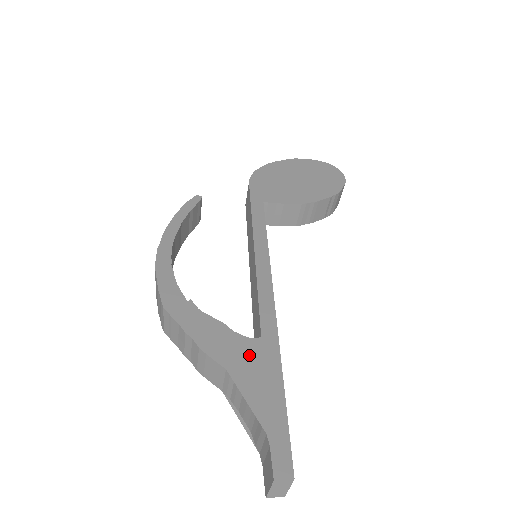
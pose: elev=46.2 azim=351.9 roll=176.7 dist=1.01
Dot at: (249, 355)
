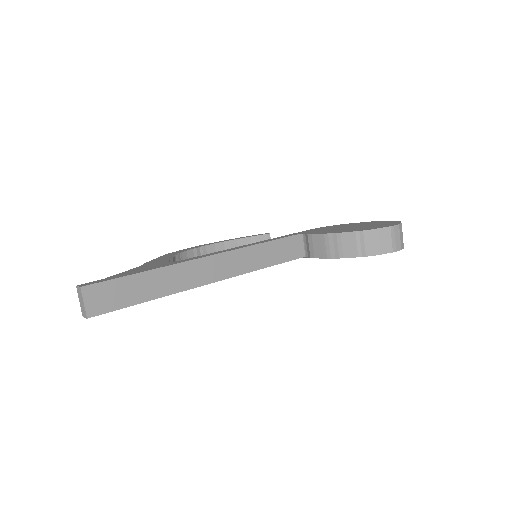
Dot at: (156, 265)
